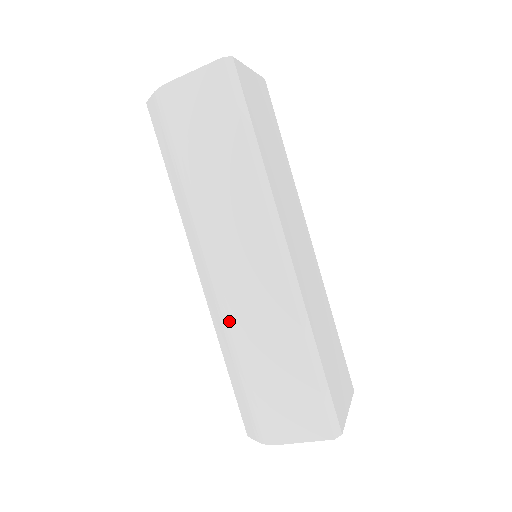
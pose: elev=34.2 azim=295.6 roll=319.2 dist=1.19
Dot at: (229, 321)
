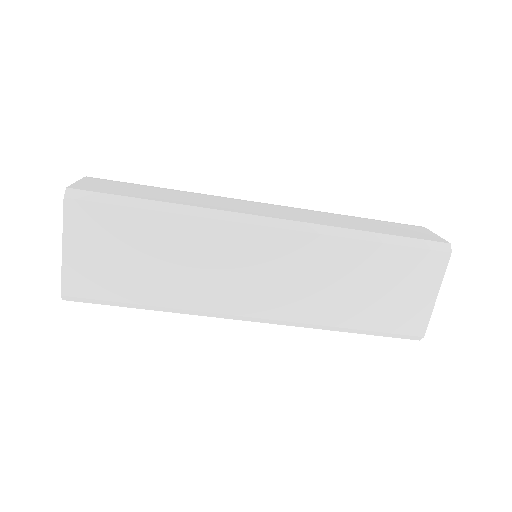
Dot at: occluded
